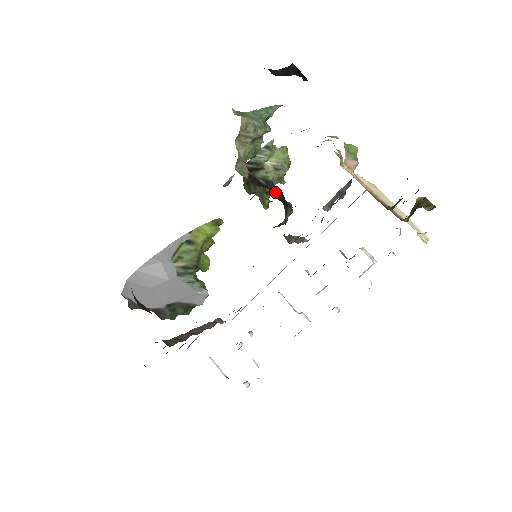
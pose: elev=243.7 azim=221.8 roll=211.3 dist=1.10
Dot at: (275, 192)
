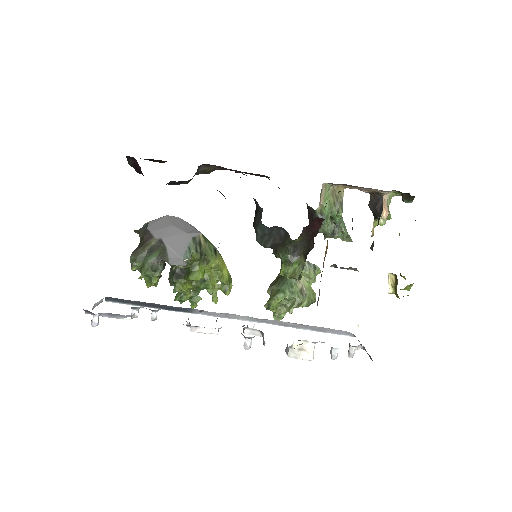
Dot at: occluded
